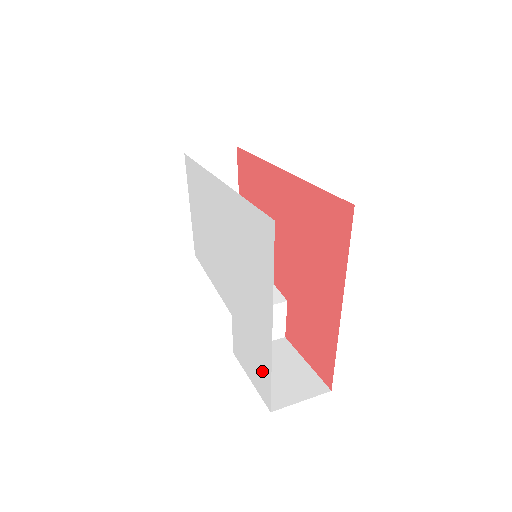
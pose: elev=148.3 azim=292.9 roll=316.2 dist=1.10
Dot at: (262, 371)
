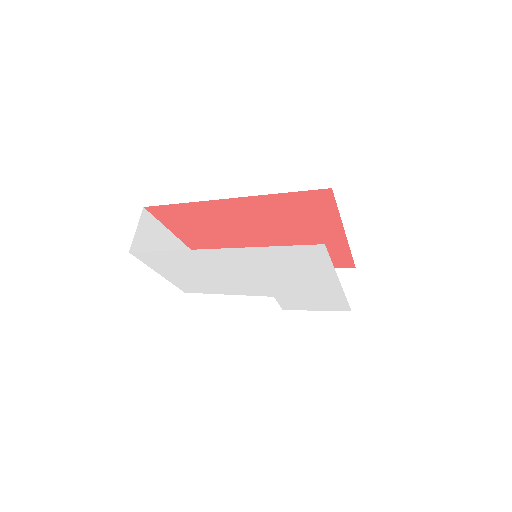
Dot at: (333, 302)
